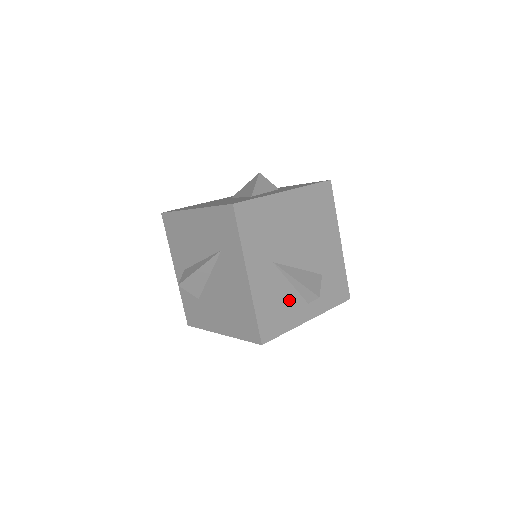
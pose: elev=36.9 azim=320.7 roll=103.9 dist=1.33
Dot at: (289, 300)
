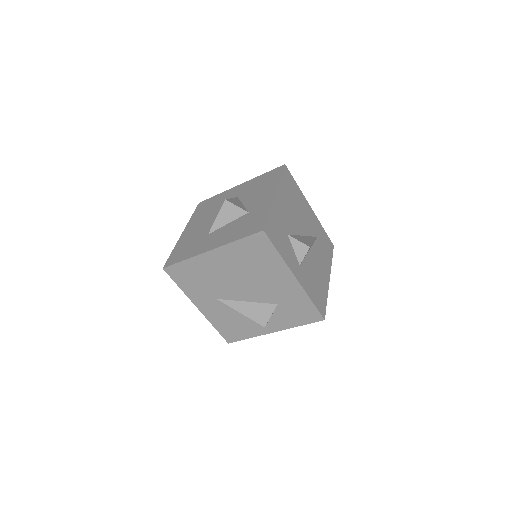
Dot at: (245, 320)
